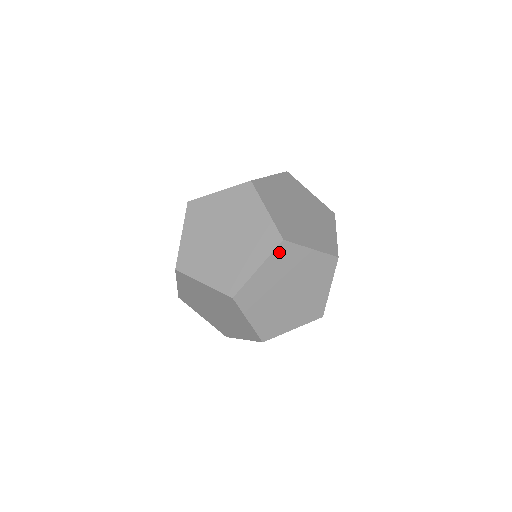
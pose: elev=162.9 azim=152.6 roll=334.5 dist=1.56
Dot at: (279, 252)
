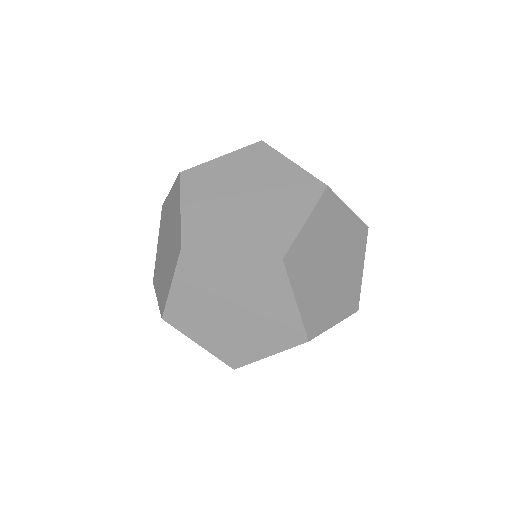
Dot at: (186, 262)
